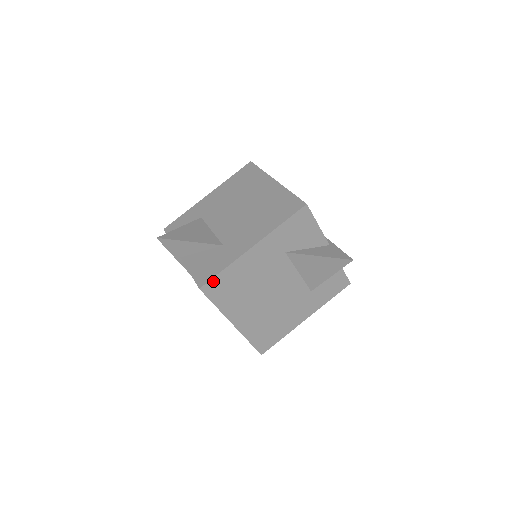
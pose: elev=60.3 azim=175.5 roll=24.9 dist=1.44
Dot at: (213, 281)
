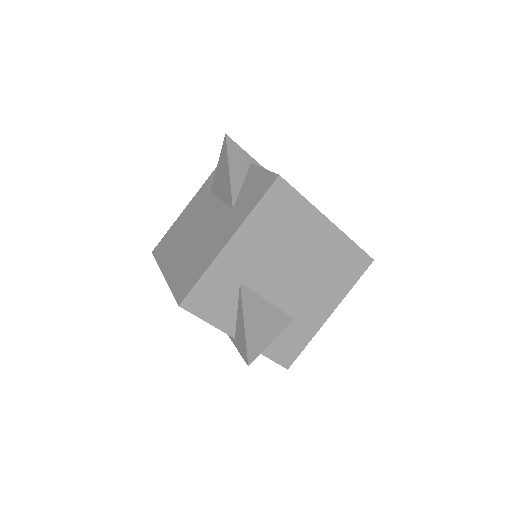
Dot at: (296, 356)
